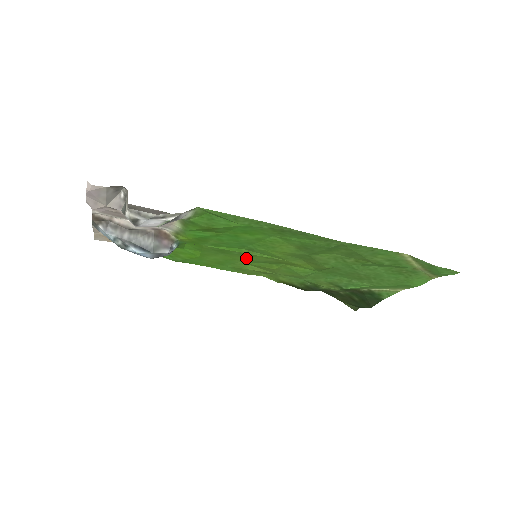
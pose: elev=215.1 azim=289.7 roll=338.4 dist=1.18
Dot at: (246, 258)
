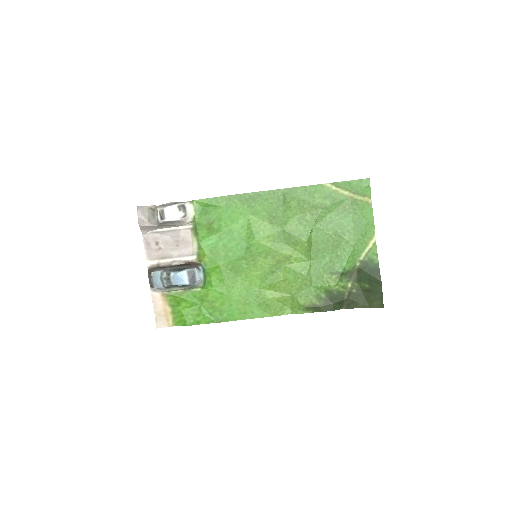
Dot at: (256, 273)
